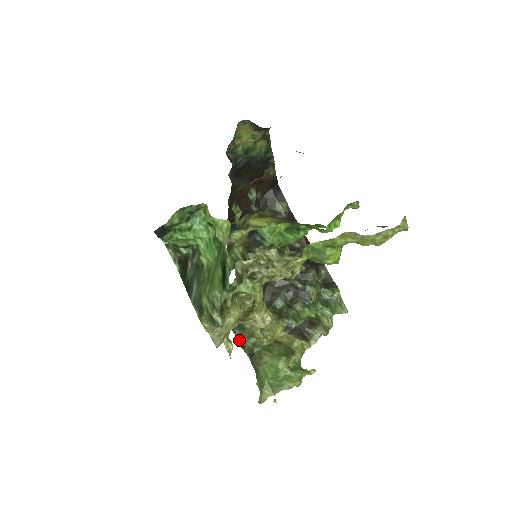
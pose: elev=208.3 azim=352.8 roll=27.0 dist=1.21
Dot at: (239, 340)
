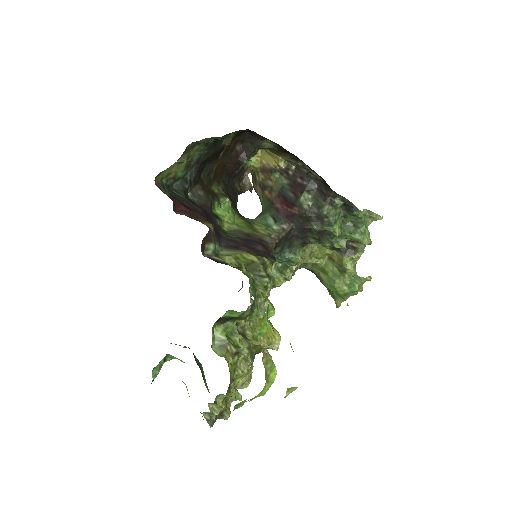
Dot at: occluded
